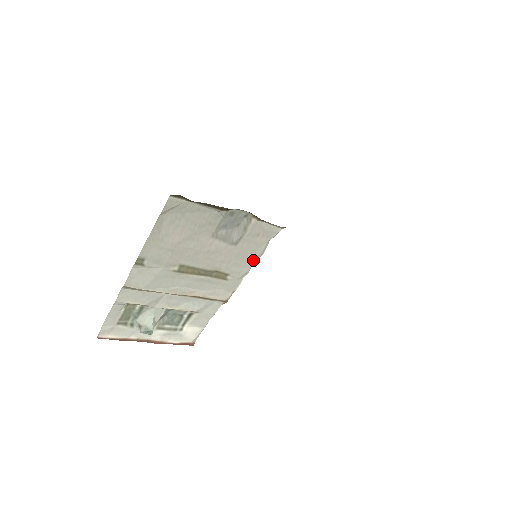
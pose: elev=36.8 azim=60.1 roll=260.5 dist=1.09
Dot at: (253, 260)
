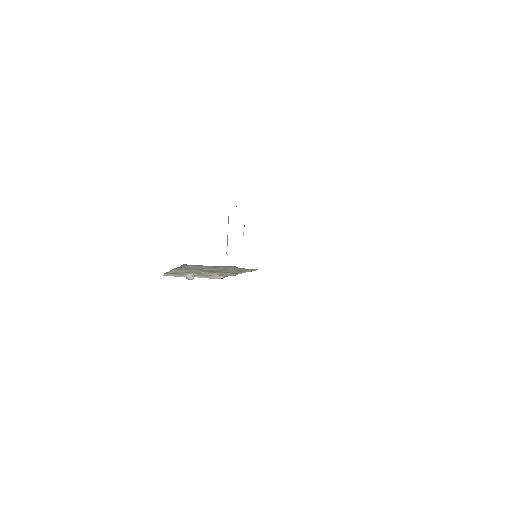
Dot at: occluded
